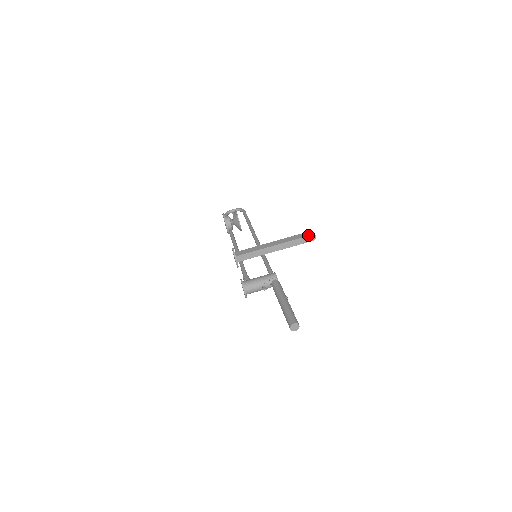
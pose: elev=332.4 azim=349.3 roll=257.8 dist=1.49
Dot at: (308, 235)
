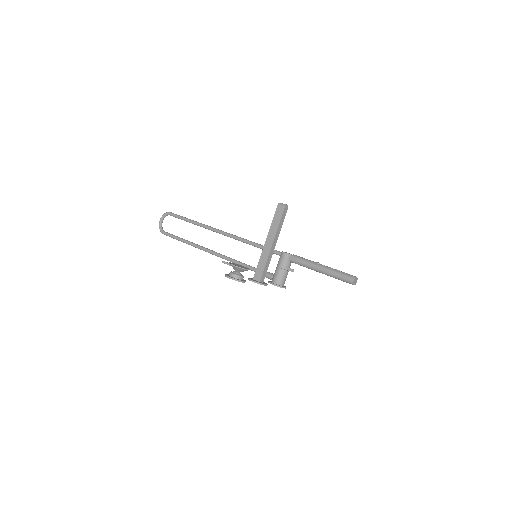
Dot at: (282, 211)
